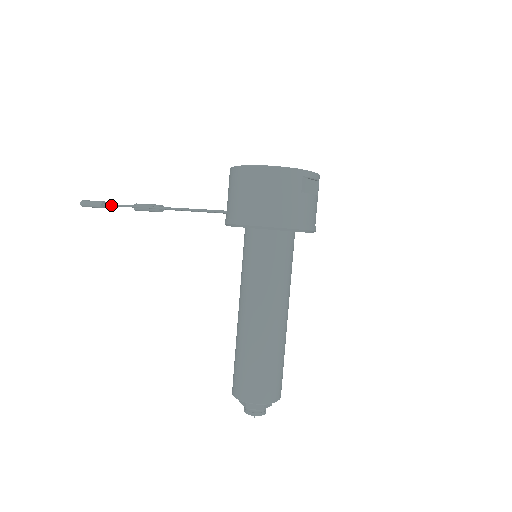
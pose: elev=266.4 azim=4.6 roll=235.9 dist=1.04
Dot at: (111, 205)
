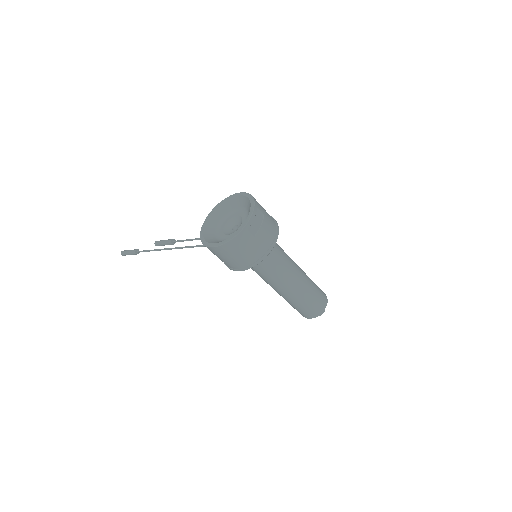
Dot at: occluded
